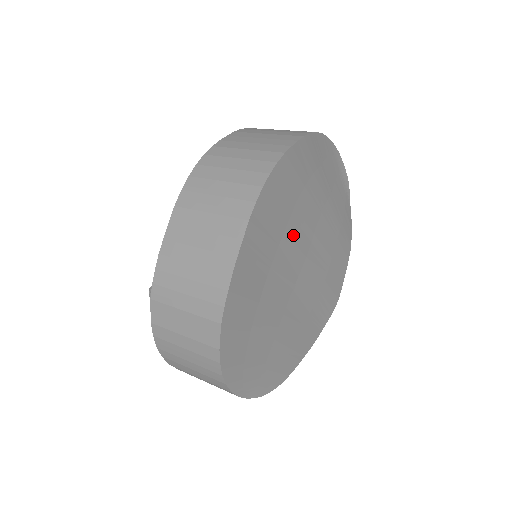
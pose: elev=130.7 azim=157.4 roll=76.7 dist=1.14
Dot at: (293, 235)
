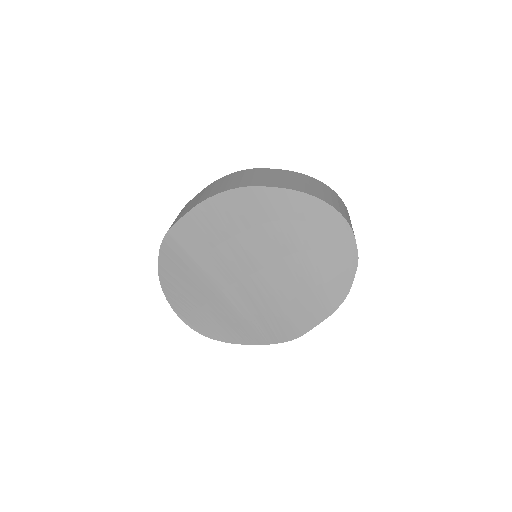
Dot at: (245, 245)
